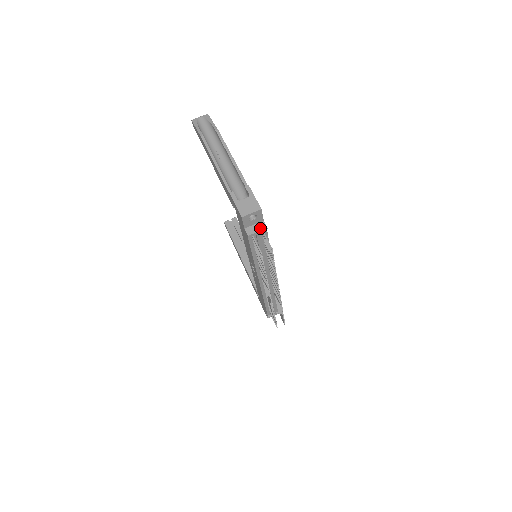
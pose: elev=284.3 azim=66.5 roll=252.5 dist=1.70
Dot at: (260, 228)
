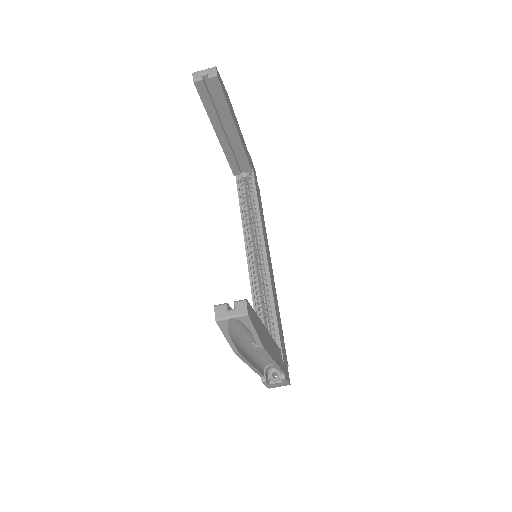
Dot at: occluded
